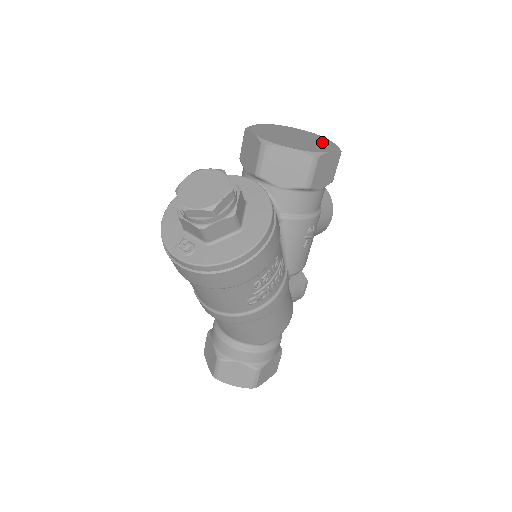
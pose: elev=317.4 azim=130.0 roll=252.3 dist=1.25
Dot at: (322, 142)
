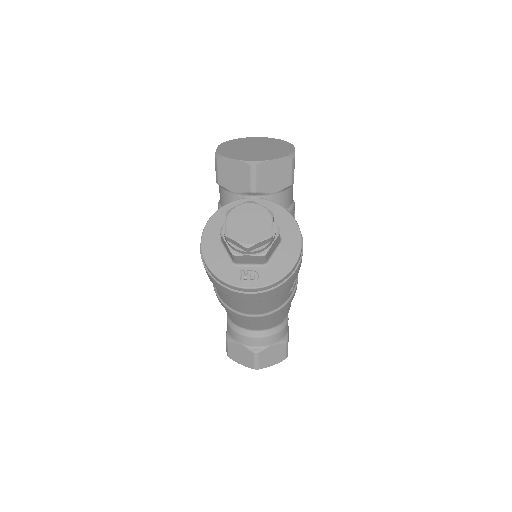
Dot at: (275, 143)
